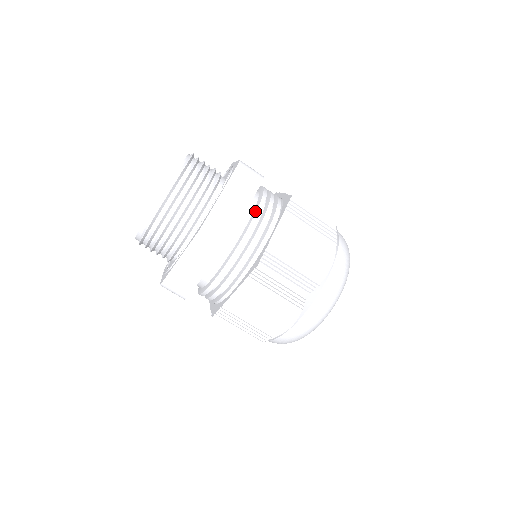
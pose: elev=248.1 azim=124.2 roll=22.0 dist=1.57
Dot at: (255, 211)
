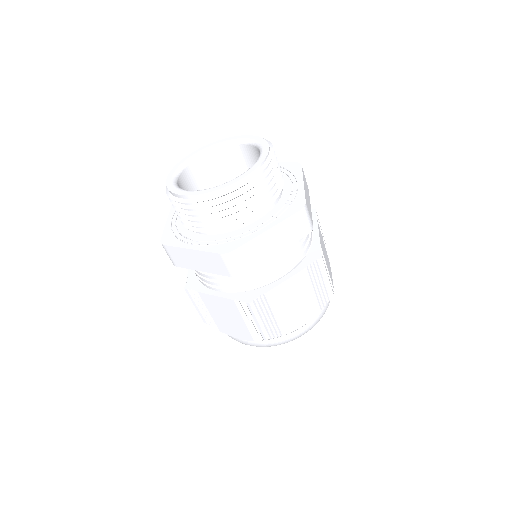
Dot at: (282, 253)
